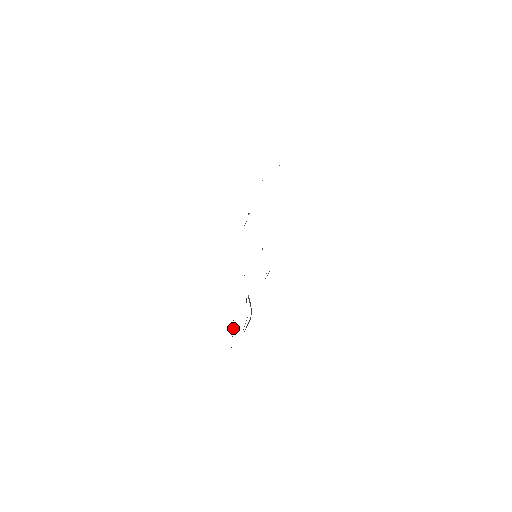
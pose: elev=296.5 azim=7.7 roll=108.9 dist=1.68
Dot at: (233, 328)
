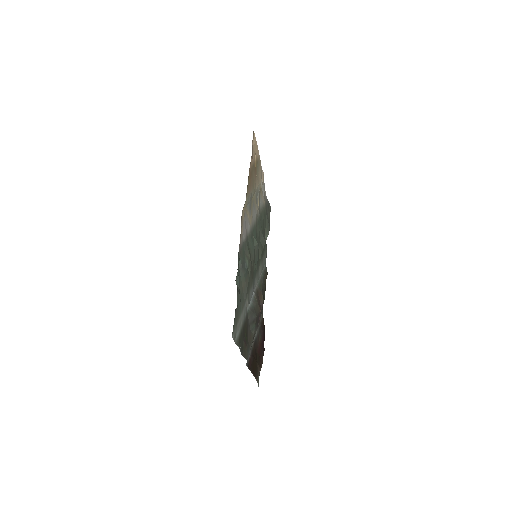
Dot at: (259, 332)
